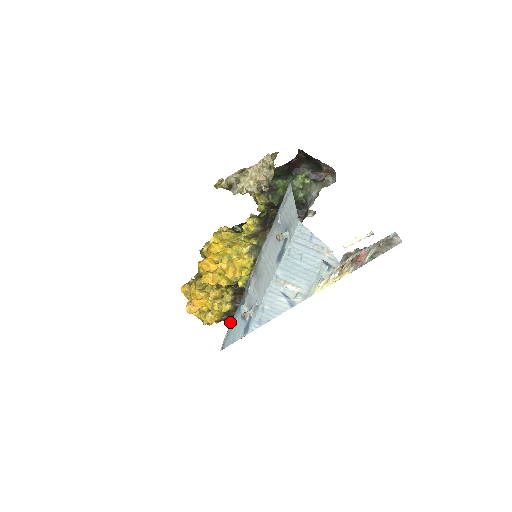
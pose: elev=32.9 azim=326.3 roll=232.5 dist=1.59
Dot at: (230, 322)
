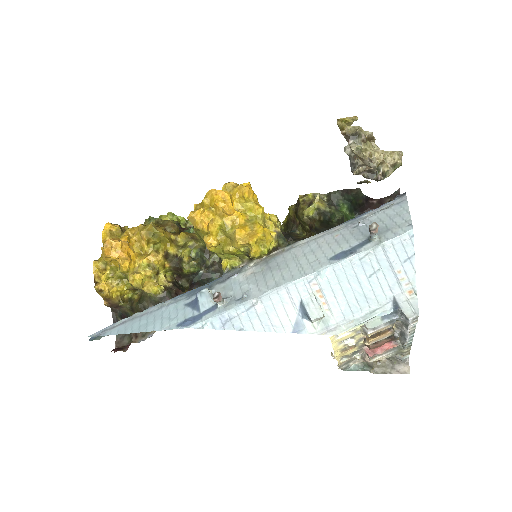
Dot at: (118, 319)
